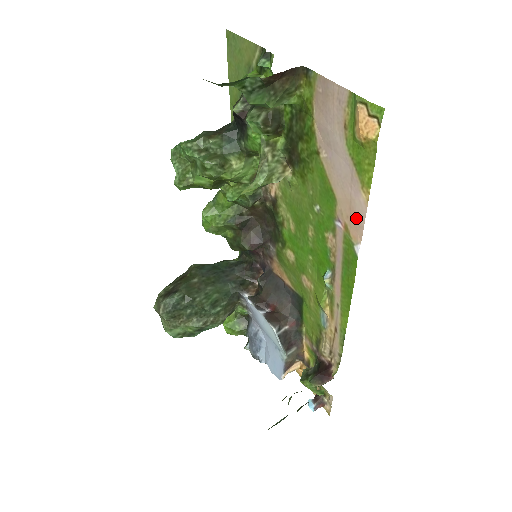
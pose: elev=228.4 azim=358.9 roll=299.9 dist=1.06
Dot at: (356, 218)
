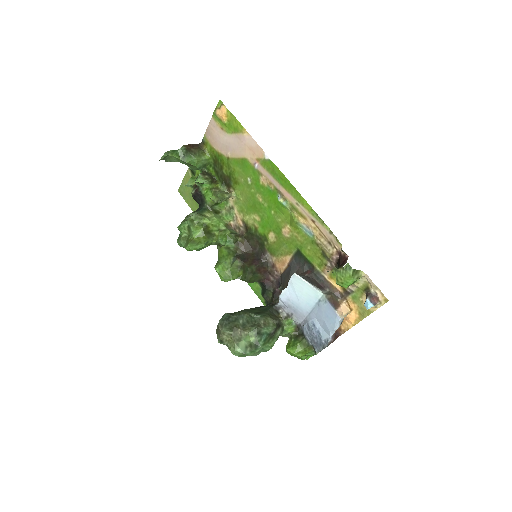
Dot at: (254, 147)
